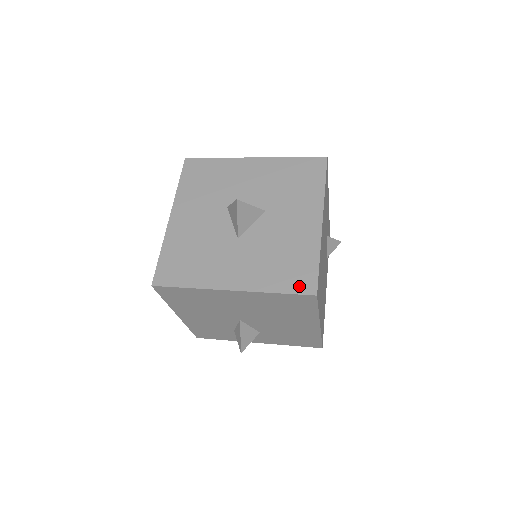
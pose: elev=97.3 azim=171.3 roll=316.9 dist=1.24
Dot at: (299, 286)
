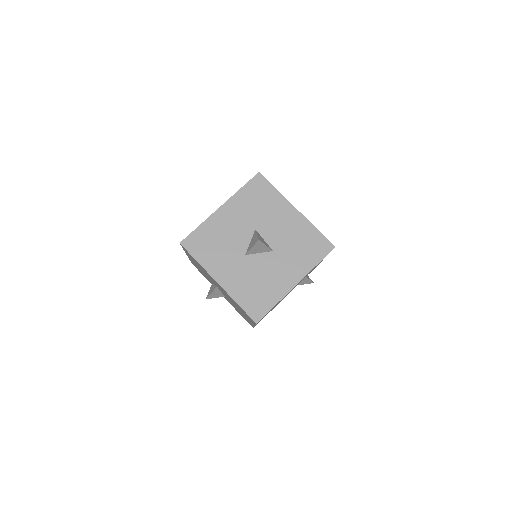
Dot at: (252, 311)
